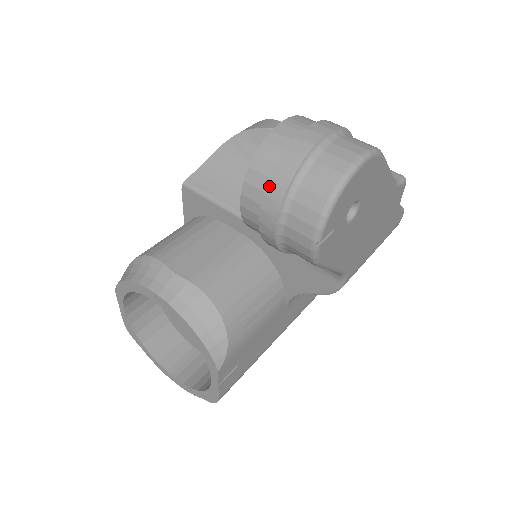
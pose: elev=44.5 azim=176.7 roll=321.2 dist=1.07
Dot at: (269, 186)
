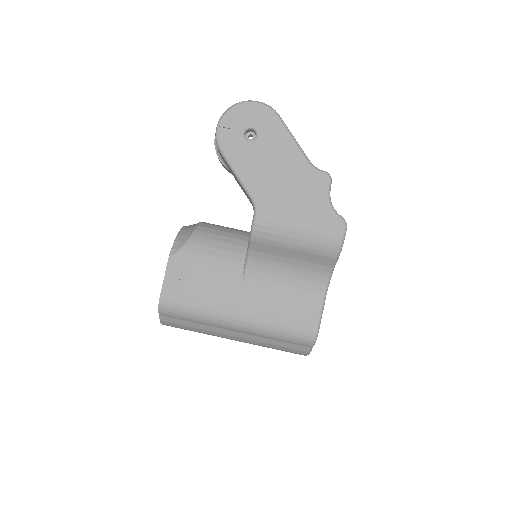
Dot at: occluded
